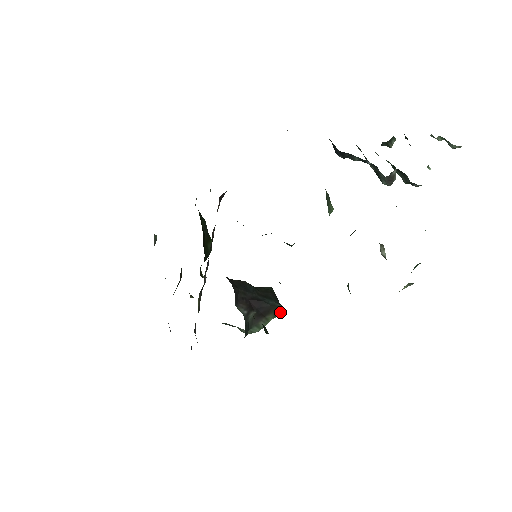
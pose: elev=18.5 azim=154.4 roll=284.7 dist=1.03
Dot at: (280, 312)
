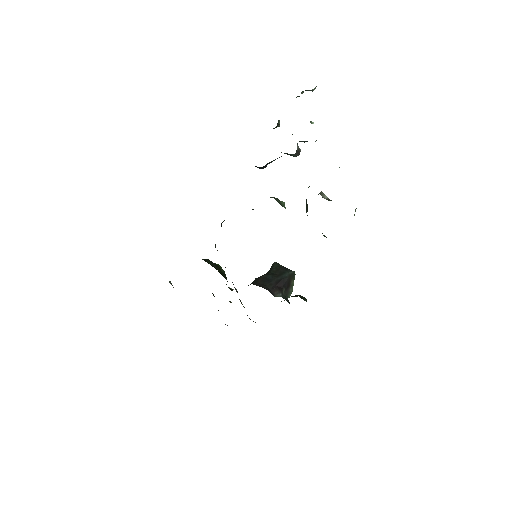
Dot at: occluded
